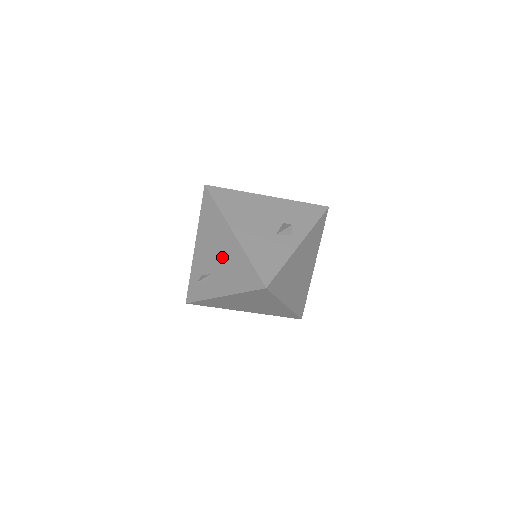
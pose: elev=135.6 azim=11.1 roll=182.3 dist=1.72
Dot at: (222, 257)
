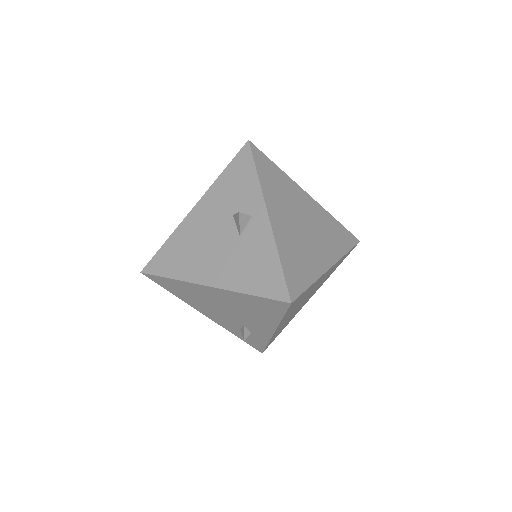
Dot at: (230, 308)
